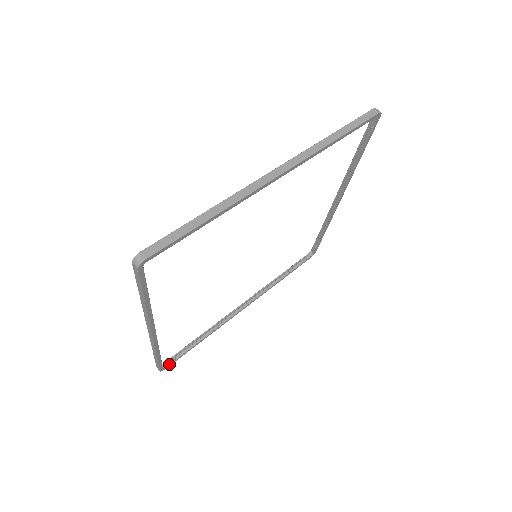
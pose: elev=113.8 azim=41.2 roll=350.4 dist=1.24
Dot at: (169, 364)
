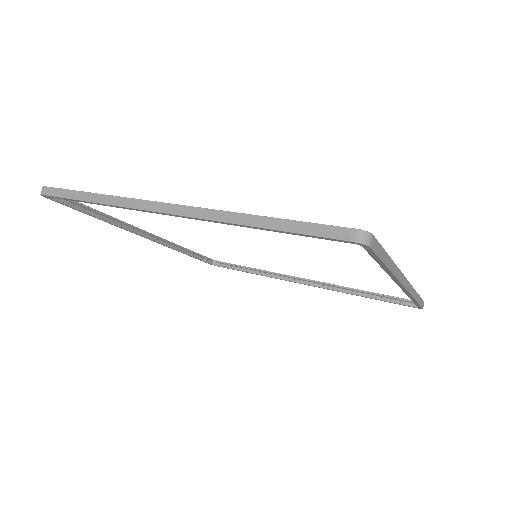
Dot at: (55, 199)
